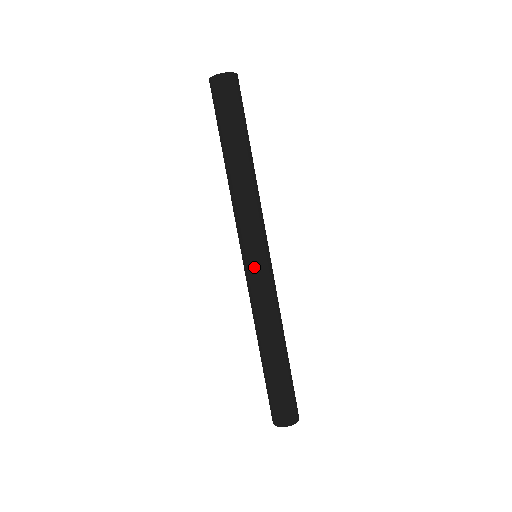
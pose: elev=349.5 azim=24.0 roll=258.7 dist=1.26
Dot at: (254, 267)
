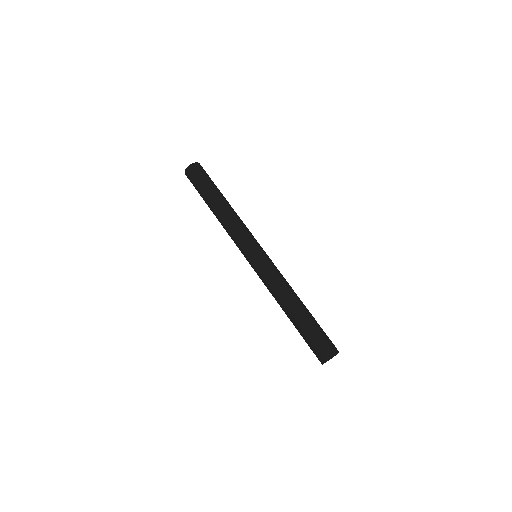
Dot at: (253, 263)
